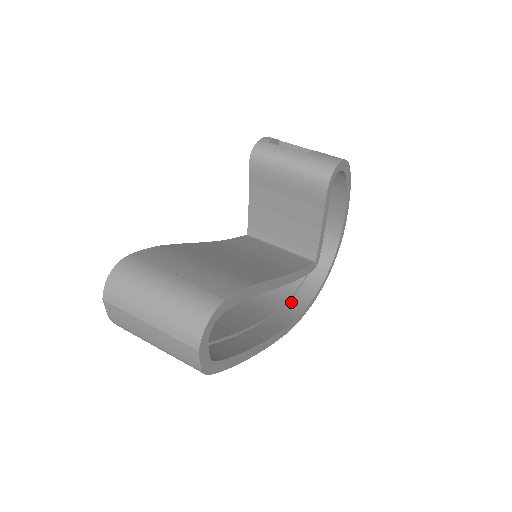
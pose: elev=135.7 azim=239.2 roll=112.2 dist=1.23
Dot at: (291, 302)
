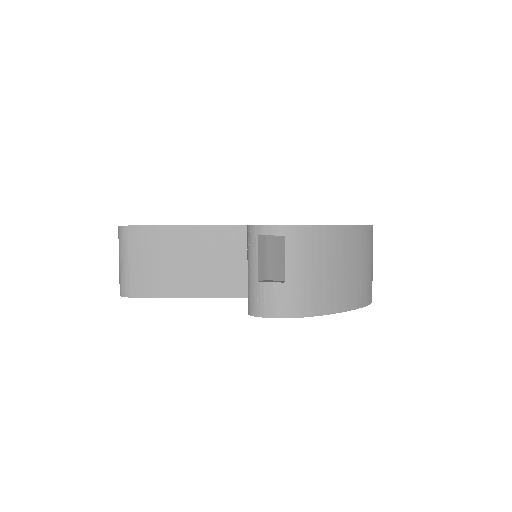
Dot at: occluded
